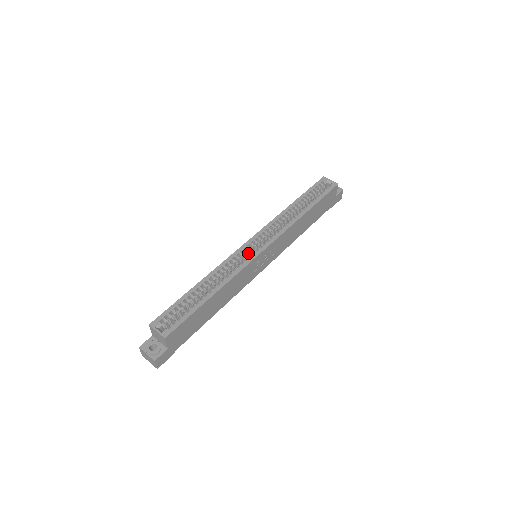
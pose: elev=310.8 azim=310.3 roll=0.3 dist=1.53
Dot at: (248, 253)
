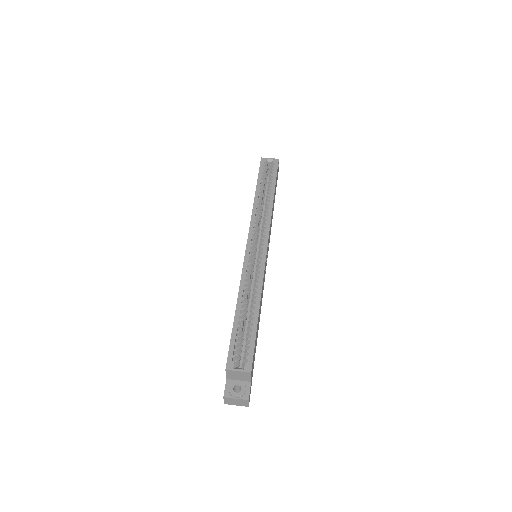
Dot at: (253, 256)
